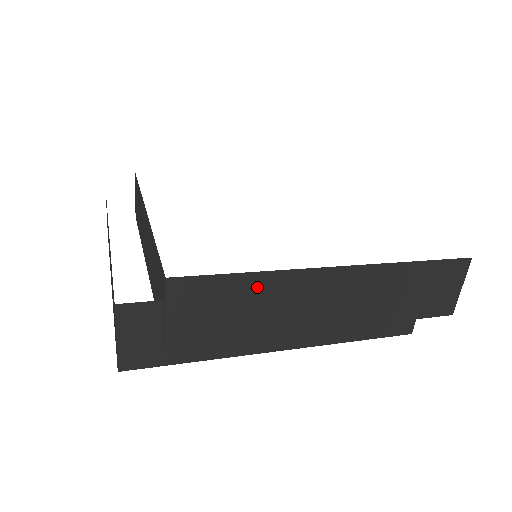
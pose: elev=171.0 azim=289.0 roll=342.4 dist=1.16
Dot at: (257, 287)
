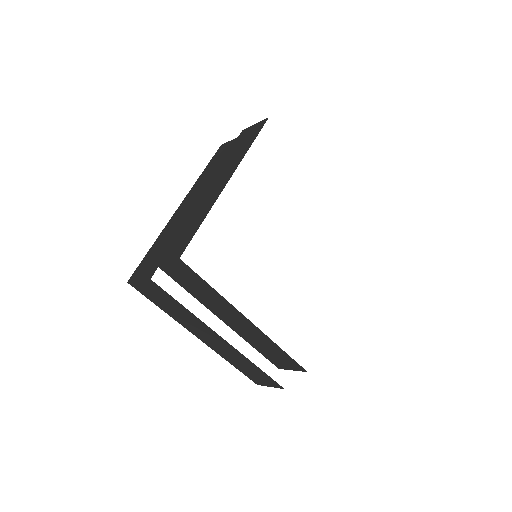
Dot at: occluded
